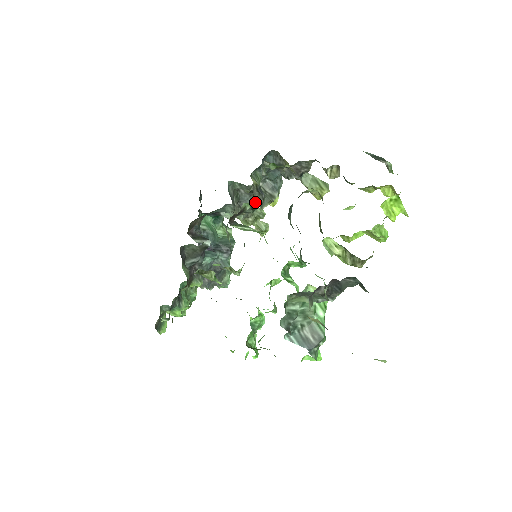
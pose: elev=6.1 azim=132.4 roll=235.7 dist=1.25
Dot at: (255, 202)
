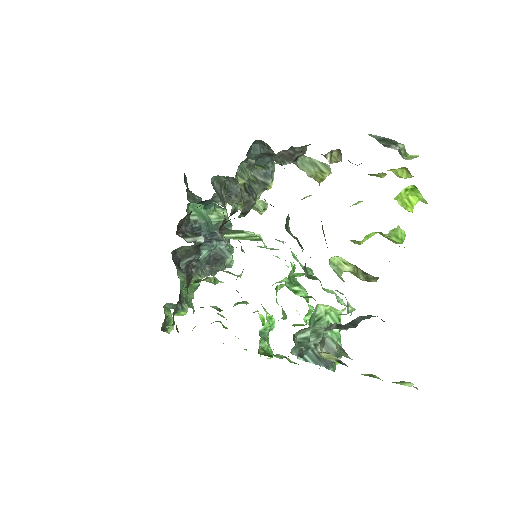
Dot at: (245, 206)
